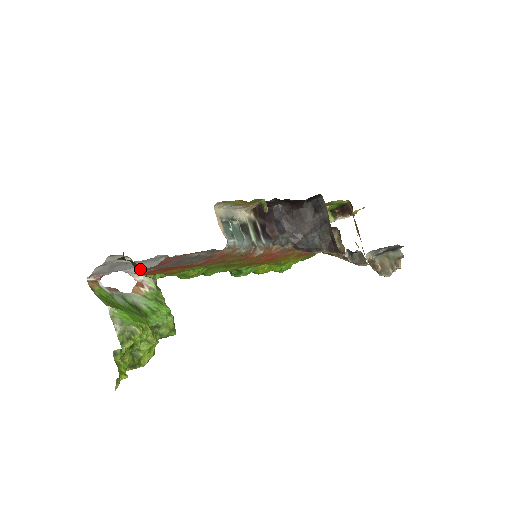
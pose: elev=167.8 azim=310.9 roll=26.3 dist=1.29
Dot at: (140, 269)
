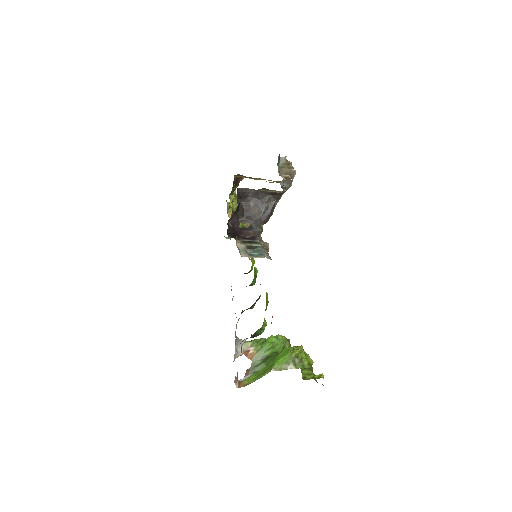
Dot at: (258, 332)
